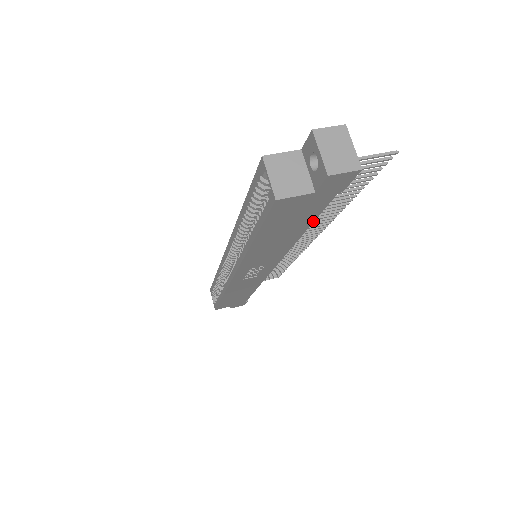
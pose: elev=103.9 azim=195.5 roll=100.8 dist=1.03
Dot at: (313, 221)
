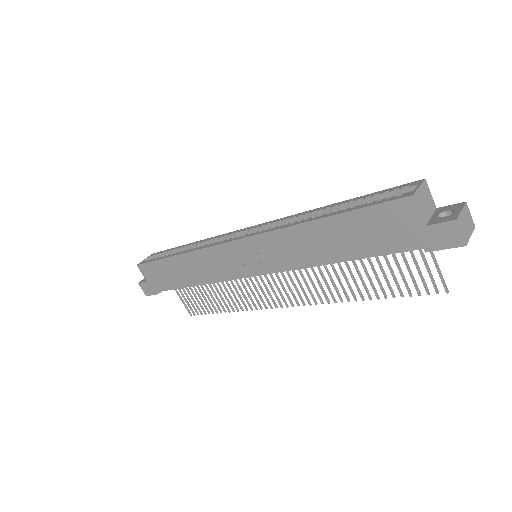
Dot at: (366, 257)
